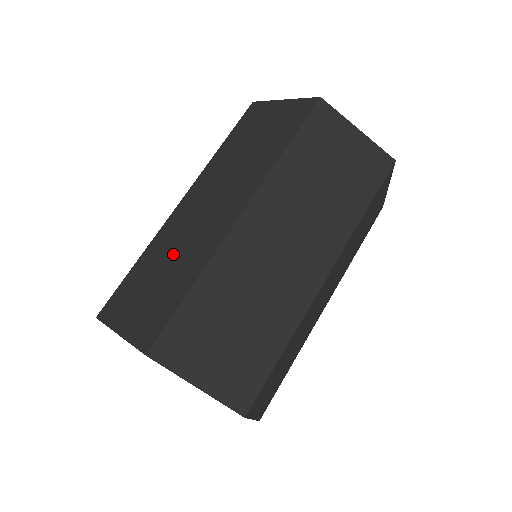
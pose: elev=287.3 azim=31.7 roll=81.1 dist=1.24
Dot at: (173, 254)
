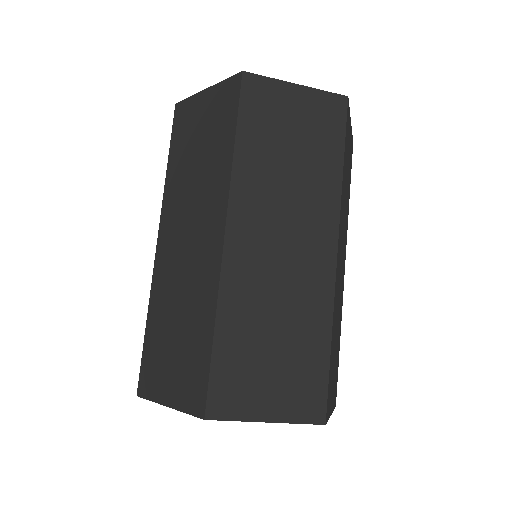
Dot at: (274, 311)
